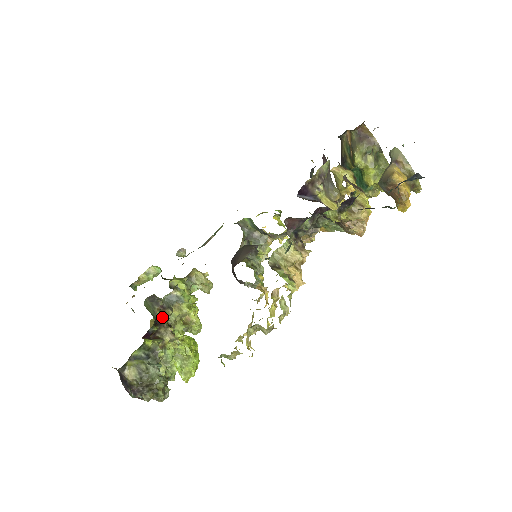
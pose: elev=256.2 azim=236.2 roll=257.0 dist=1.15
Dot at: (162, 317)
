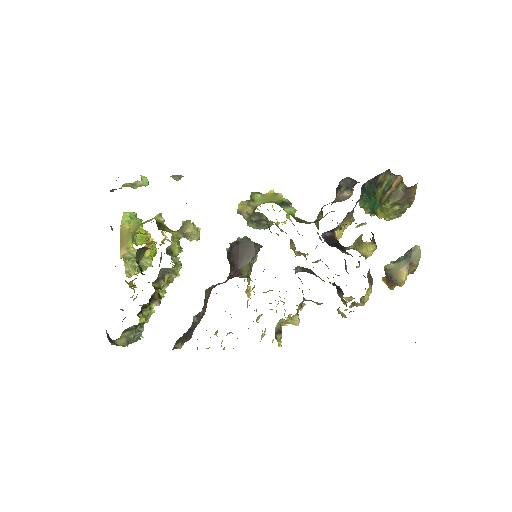
Dot at: (156, 292)
